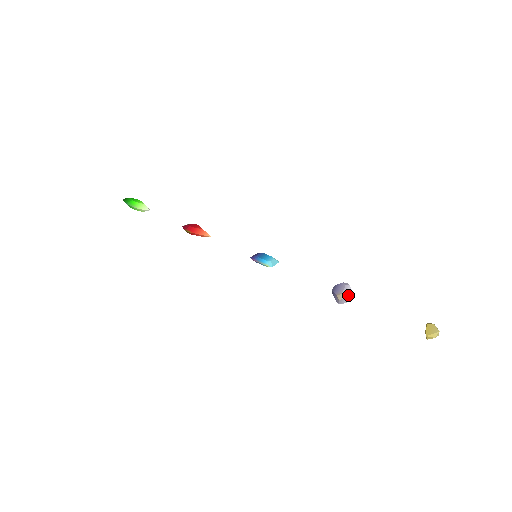
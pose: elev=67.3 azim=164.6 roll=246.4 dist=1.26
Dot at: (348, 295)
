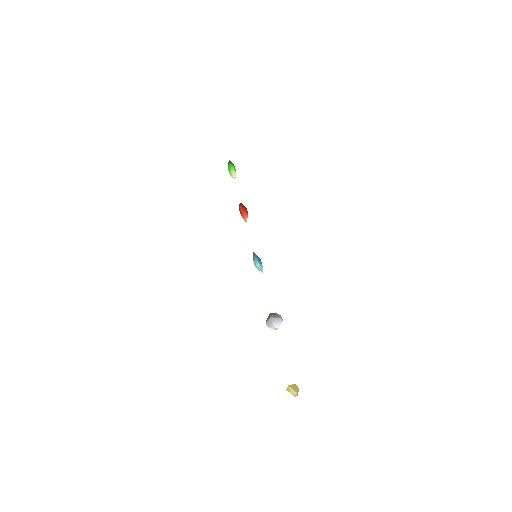
Dot at: (276, 324)
